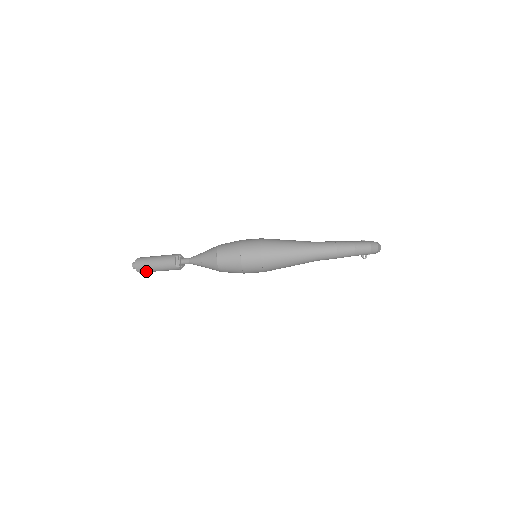
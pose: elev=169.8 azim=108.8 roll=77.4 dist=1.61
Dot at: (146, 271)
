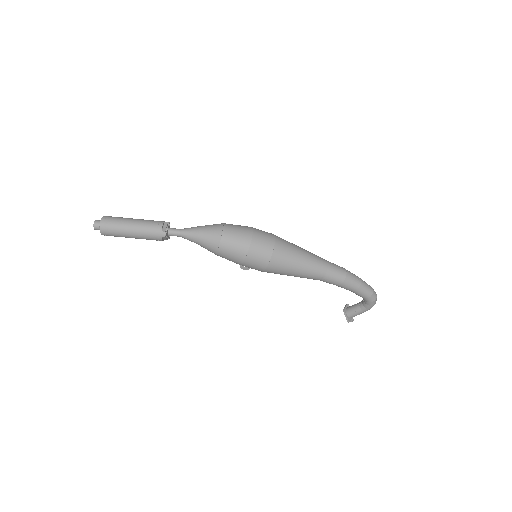
Dot at: (113, 230)
